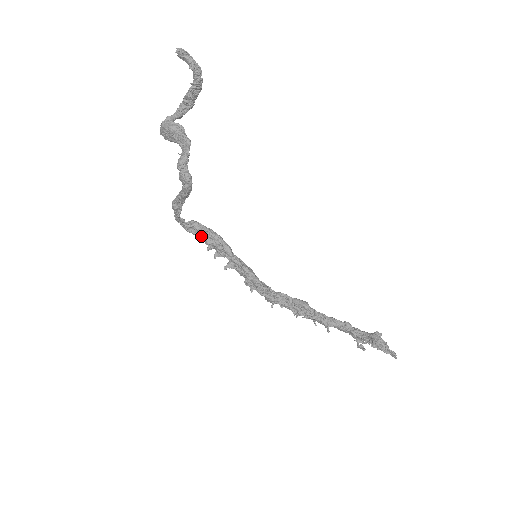
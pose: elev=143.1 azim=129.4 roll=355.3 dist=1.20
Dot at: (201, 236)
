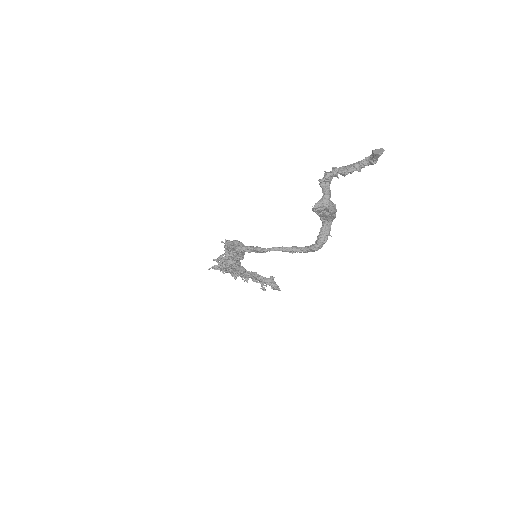
Dot at: (238, 253)
